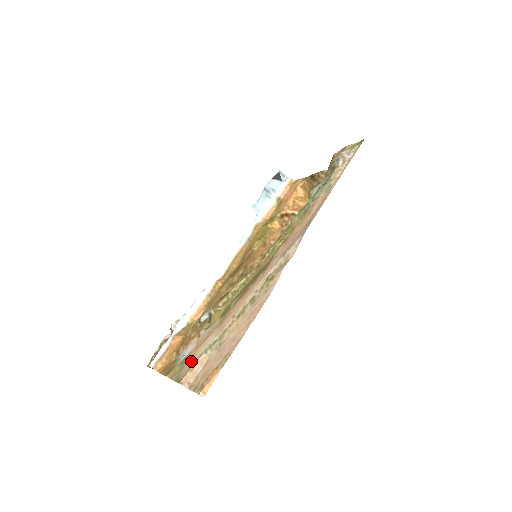
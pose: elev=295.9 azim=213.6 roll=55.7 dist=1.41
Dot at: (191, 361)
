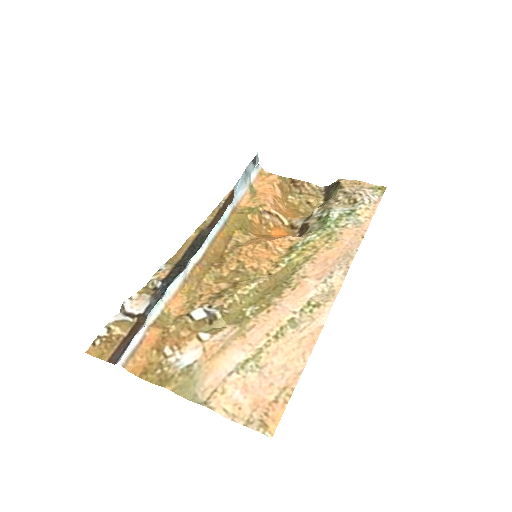
Dot at: (209, 376)
